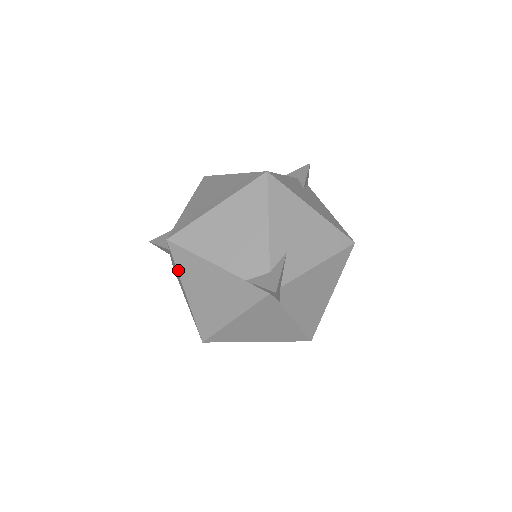
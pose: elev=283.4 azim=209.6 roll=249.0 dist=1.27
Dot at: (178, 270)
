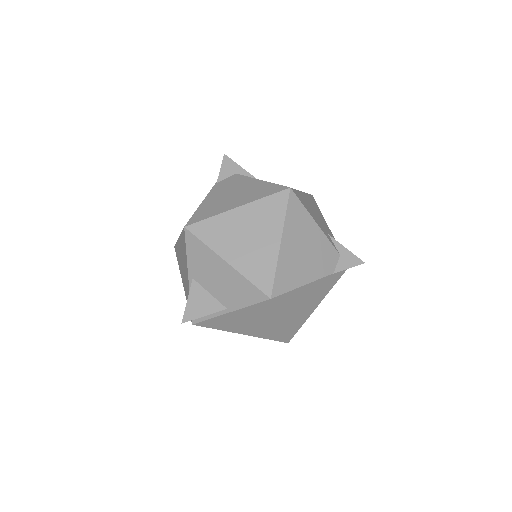
Dot at: (277, 312)
